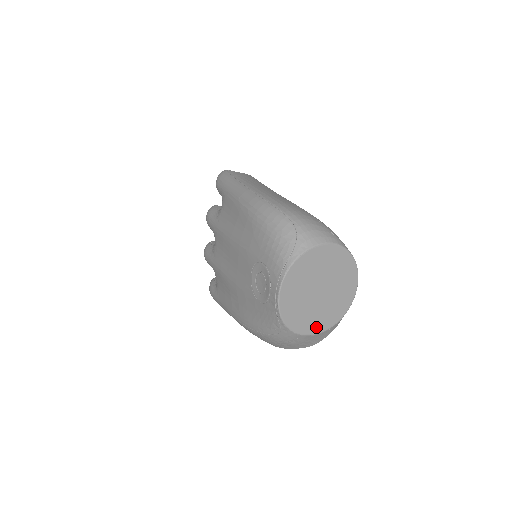
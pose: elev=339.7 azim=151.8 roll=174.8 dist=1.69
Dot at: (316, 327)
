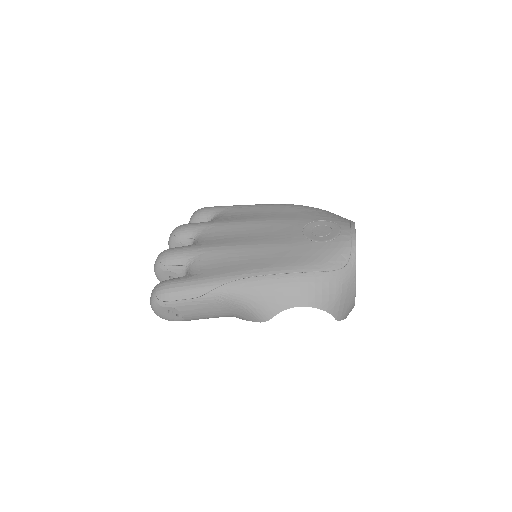
Dot at: occluded
